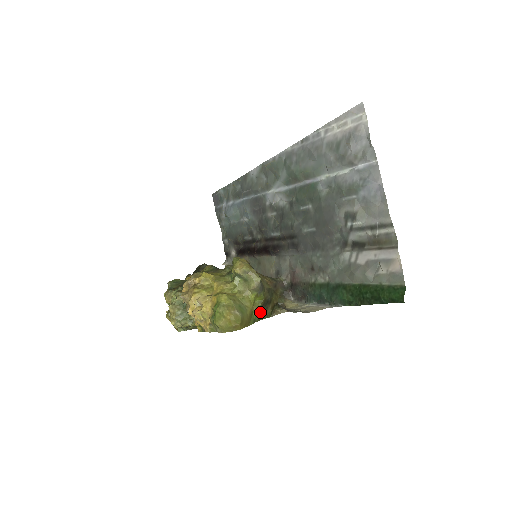
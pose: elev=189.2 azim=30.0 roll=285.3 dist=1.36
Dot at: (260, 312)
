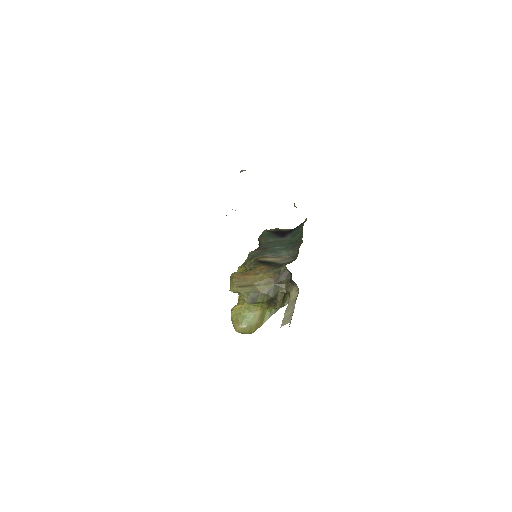
Dot at: (272, 307)
